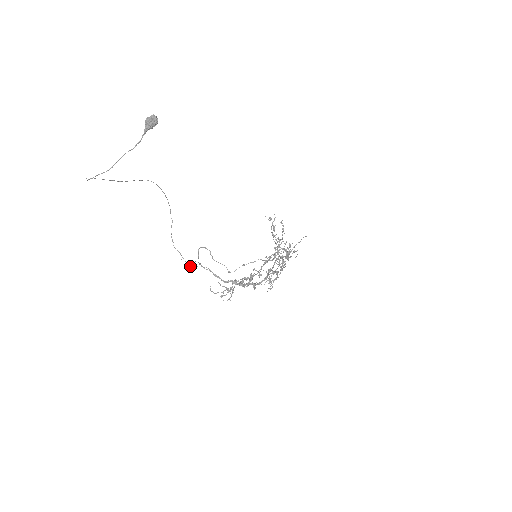
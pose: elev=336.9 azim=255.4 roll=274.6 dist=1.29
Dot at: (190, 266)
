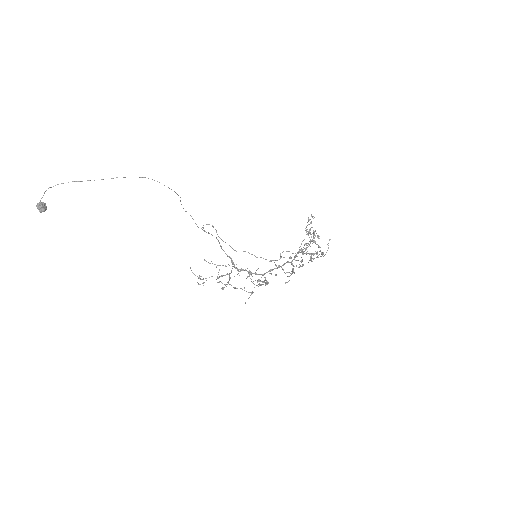
Dot at: (202, 229)
